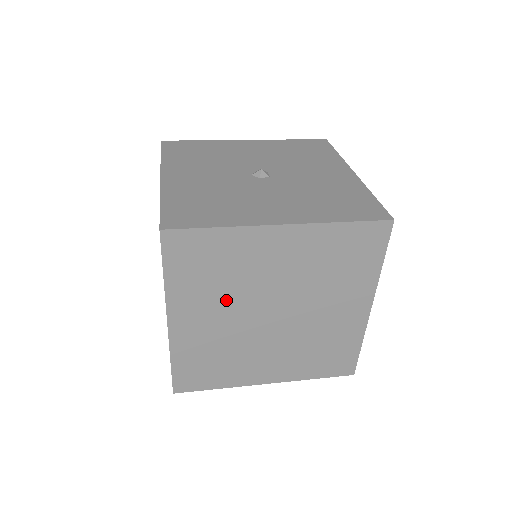
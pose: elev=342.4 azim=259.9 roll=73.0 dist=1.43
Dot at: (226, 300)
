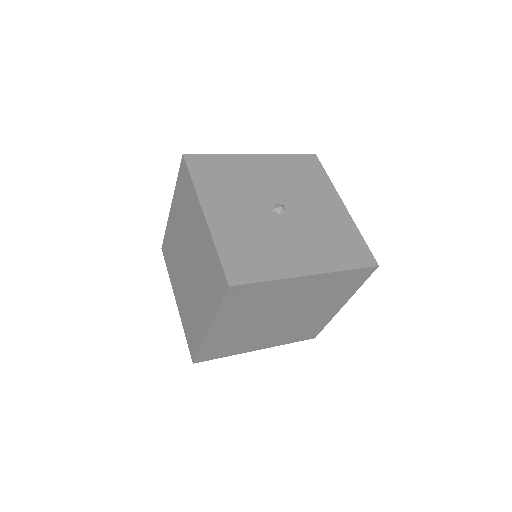
Dot at: (254, 314)
